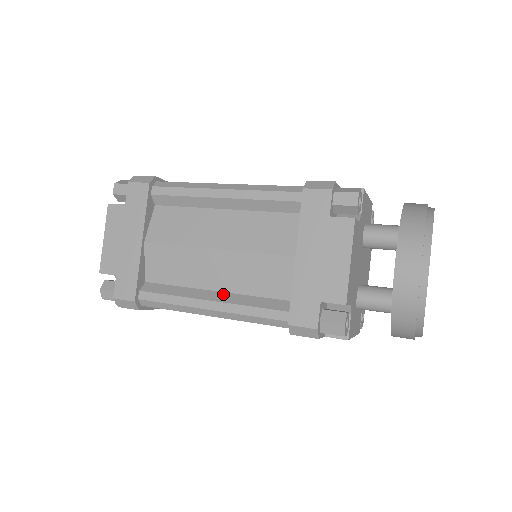
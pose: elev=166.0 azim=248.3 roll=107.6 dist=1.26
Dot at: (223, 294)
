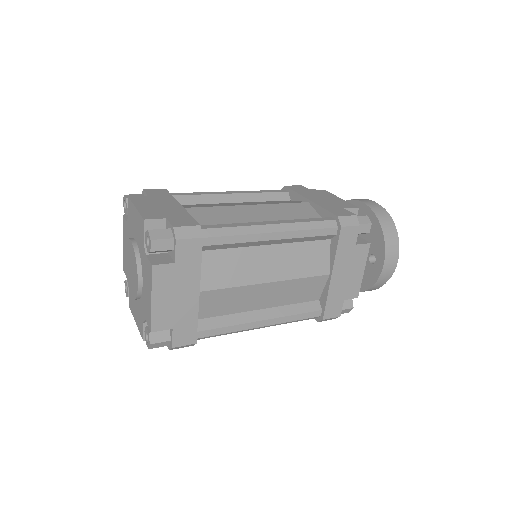
Dot at: (269, 310)
